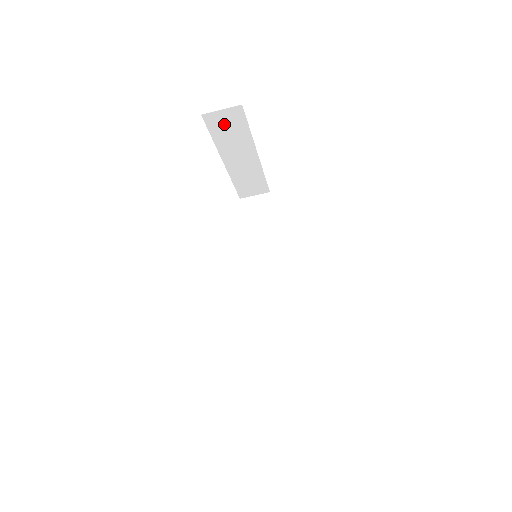
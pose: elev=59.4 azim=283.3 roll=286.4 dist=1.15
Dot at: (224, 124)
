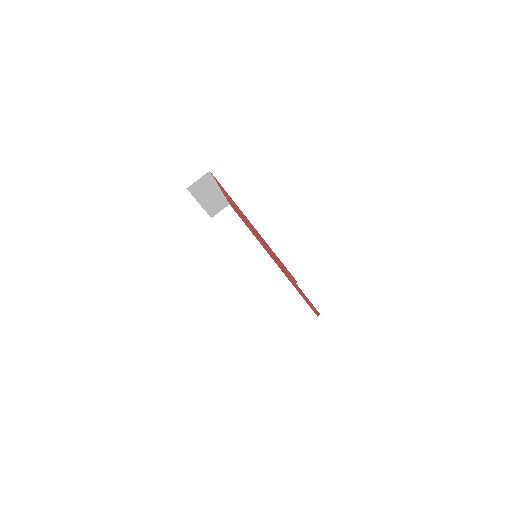
Dot at: (200, 186)
